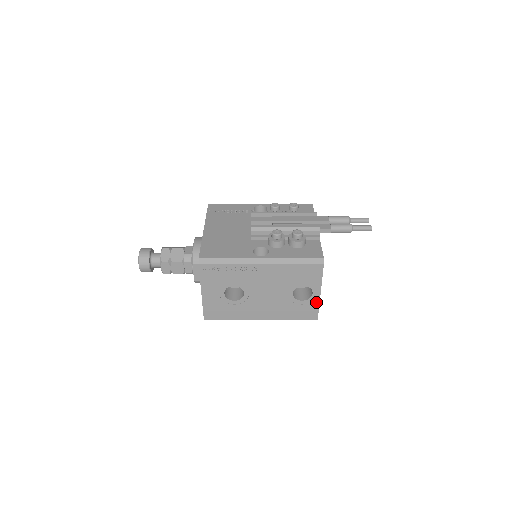
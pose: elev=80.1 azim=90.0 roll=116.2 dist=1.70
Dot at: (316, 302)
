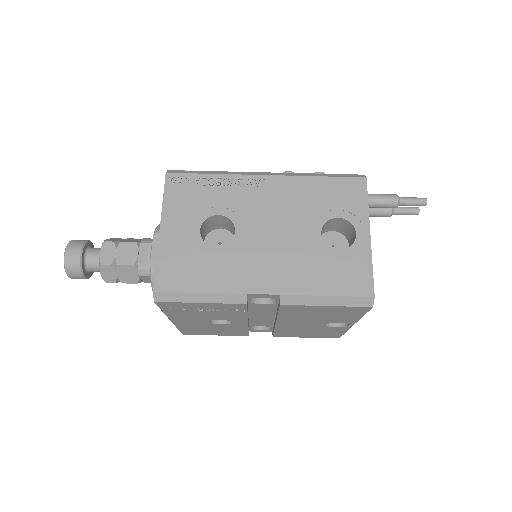
Dot at: (365, 254)
